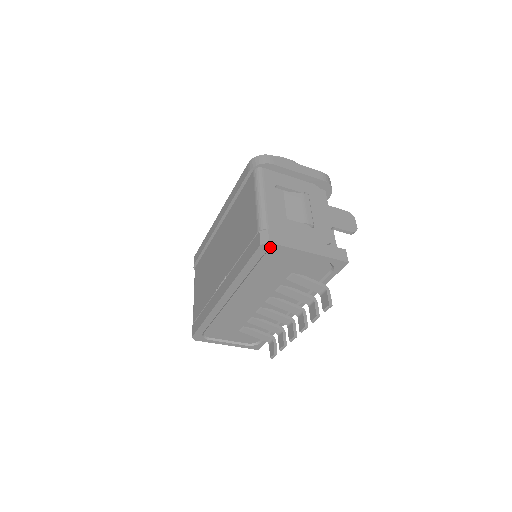
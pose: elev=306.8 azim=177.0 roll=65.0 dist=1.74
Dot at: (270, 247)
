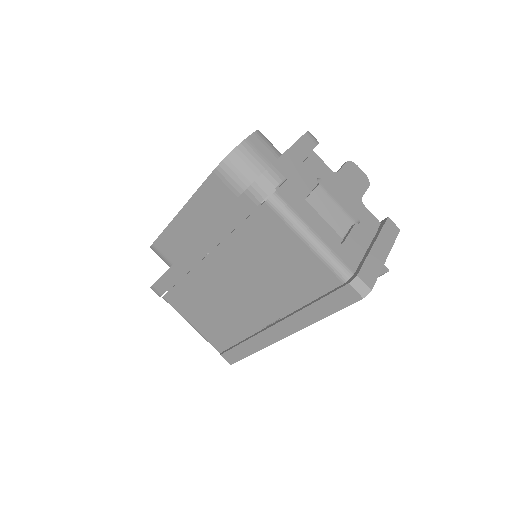
Dot at: occluded
